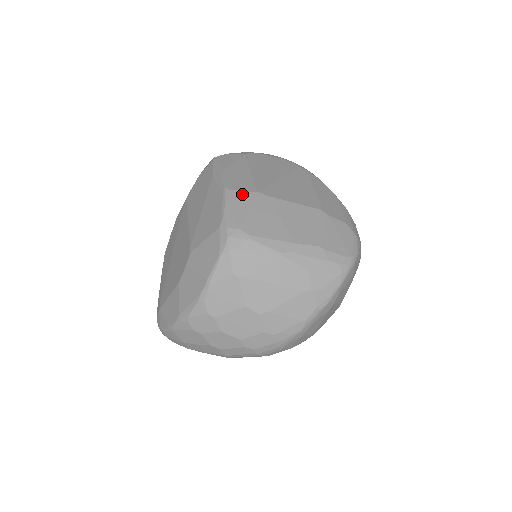
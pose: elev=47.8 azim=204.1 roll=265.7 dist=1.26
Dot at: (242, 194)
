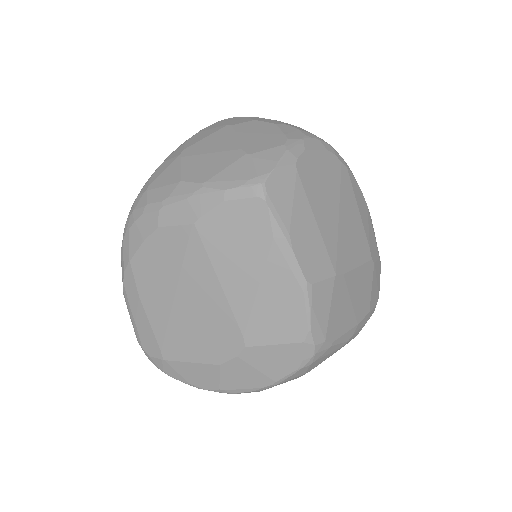
Dot at: (324, 286)
